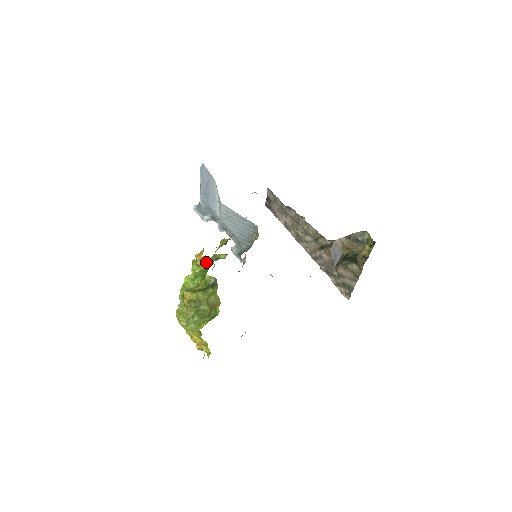
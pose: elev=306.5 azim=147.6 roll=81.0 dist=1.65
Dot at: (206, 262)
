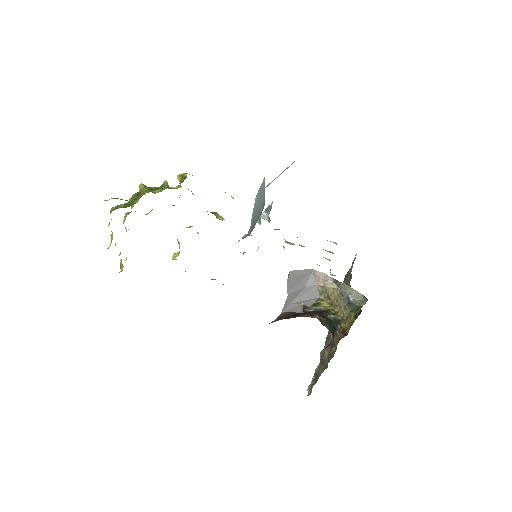
Dot at: (183, 179)
